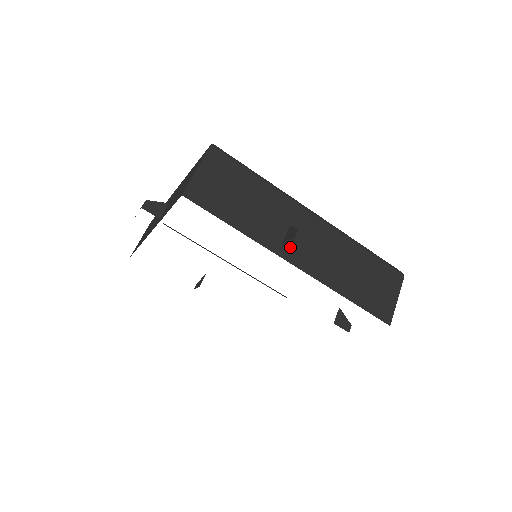
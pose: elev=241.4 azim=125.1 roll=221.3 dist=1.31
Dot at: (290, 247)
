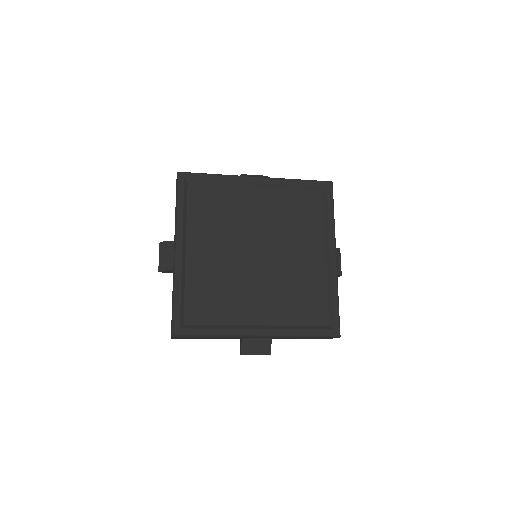
Dot at: occluded
